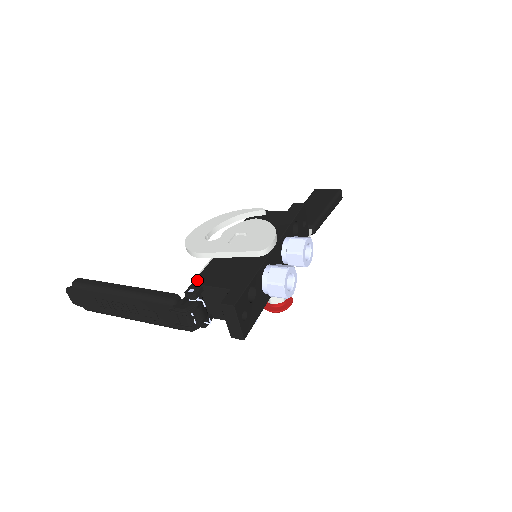
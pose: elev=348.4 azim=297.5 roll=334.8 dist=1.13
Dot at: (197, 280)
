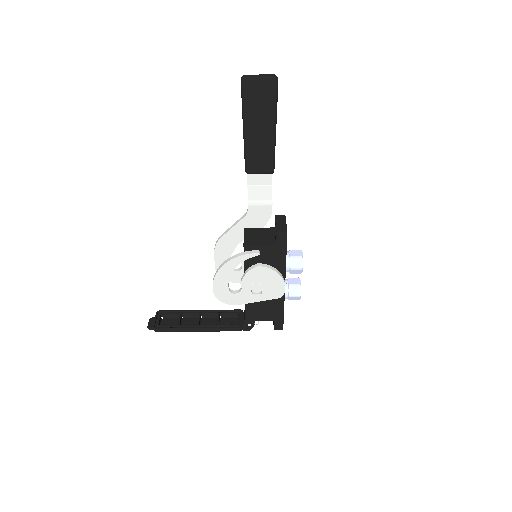
Dot at: (248, 319)
